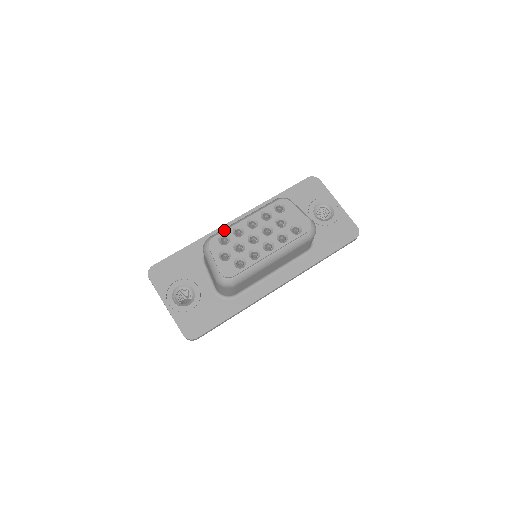
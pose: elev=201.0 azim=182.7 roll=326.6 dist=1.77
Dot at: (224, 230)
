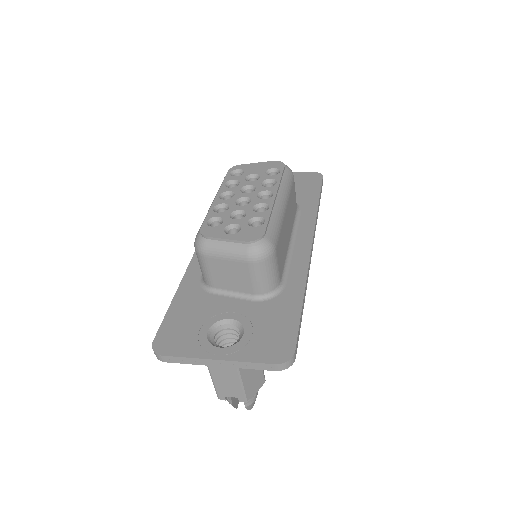
Dot at: (204, 220)
